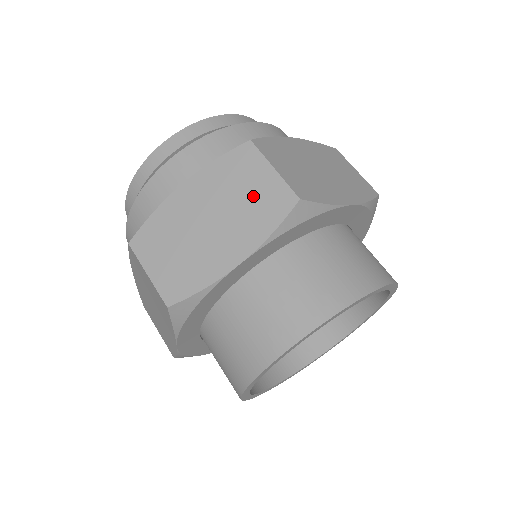
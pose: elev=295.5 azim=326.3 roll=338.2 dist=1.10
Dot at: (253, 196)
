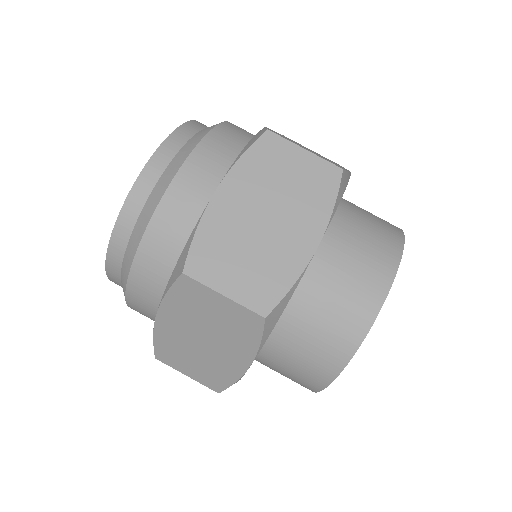
Dot at: (298, 180)
